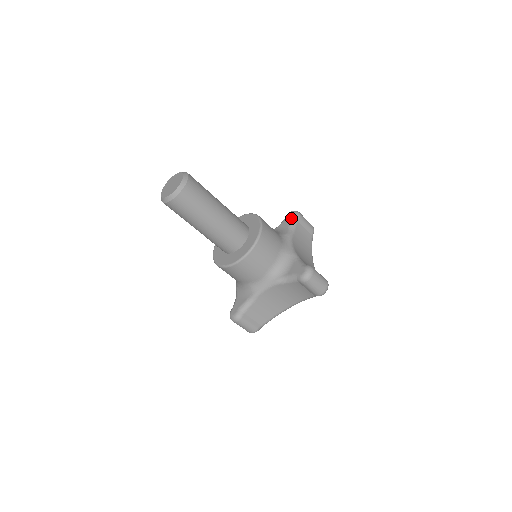
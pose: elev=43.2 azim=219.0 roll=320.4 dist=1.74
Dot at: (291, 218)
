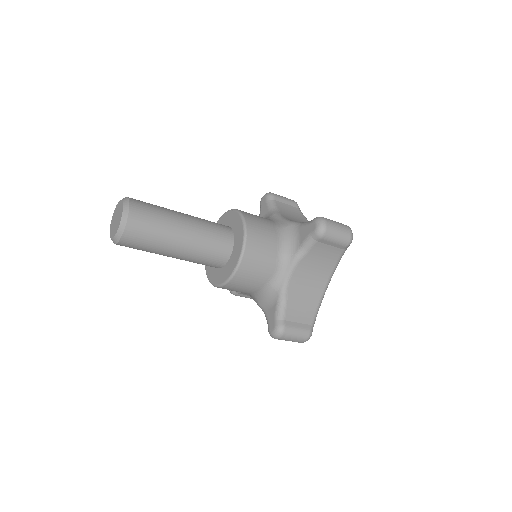
Dot at: (310, 234)
